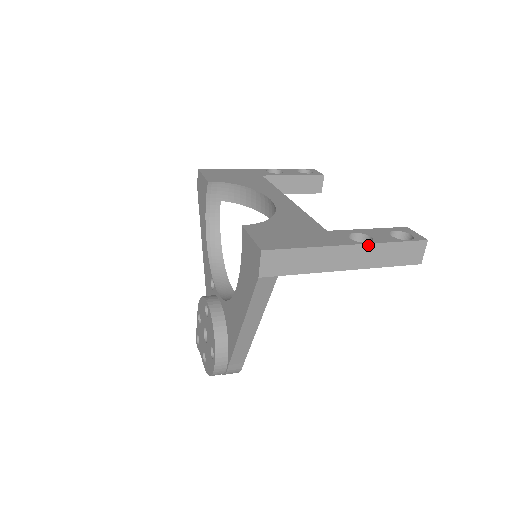
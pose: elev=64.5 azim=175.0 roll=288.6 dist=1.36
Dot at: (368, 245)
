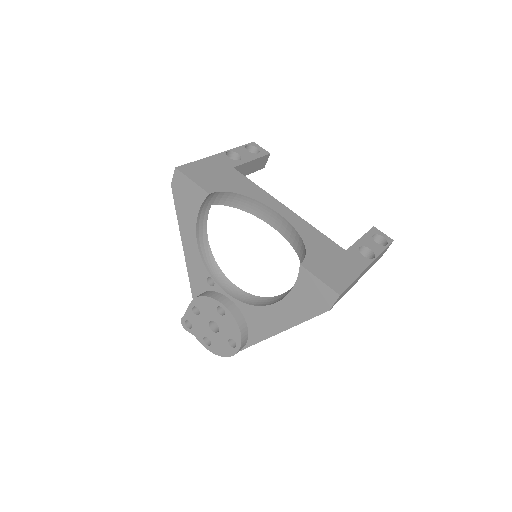
Dot at: occluded
